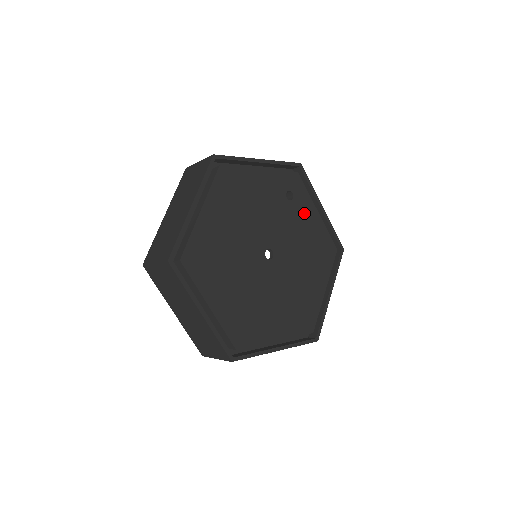
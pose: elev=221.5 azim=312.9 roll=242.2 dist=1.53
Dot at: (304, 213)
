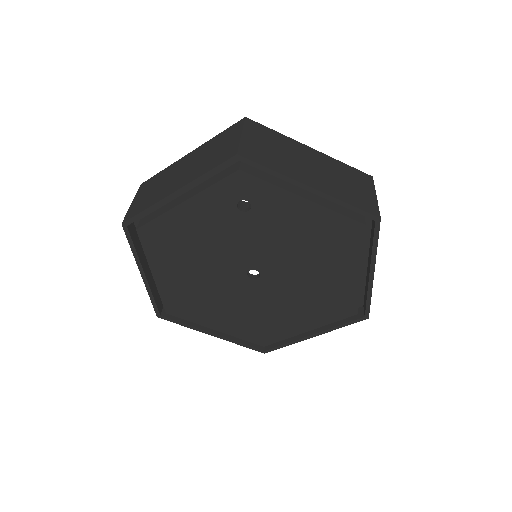
Dot at: (280, 212)
